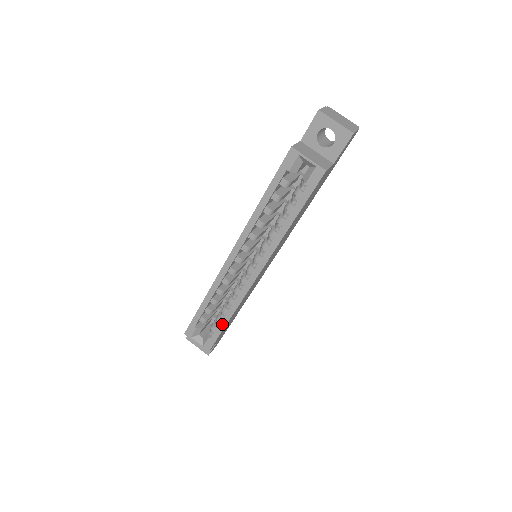
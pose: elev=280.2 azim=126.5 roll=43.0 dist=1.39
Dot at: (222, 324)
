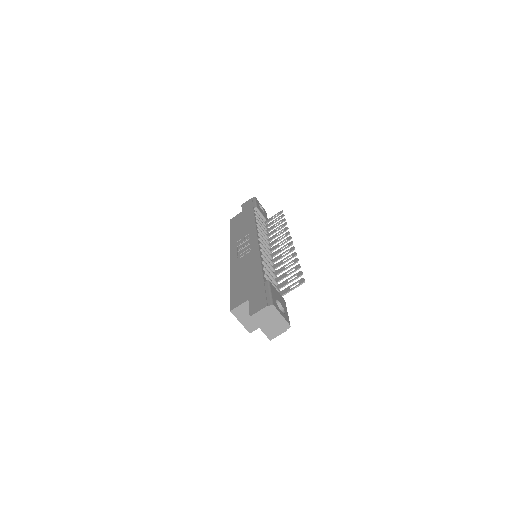
Dot at: occluded
